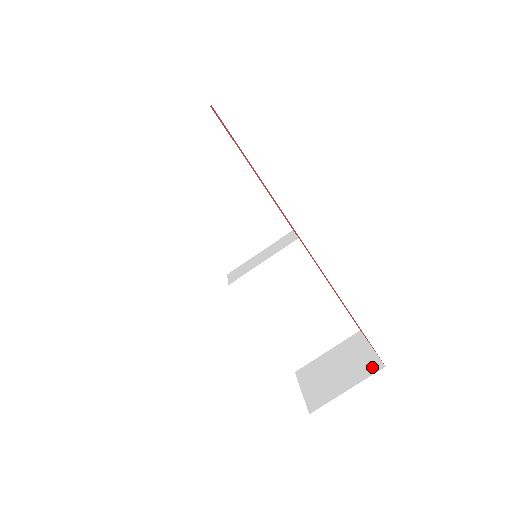
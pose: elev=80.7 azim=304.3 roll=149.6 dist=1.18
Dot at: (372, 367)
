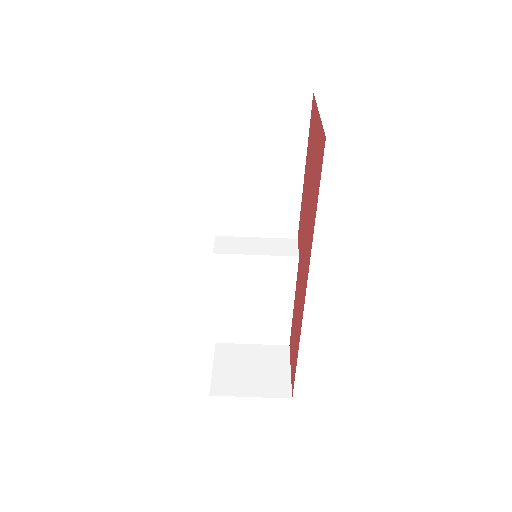
Dot at: (281, 390)
